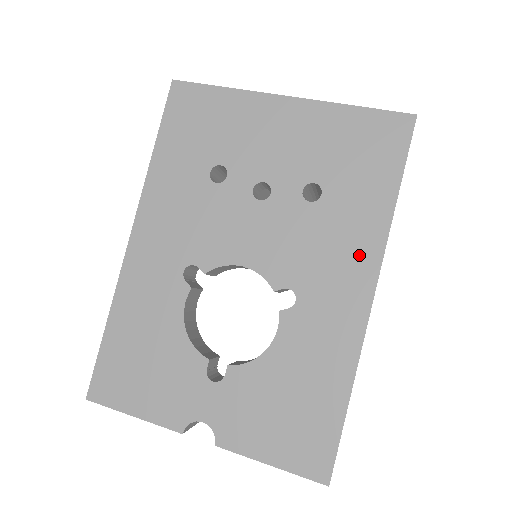
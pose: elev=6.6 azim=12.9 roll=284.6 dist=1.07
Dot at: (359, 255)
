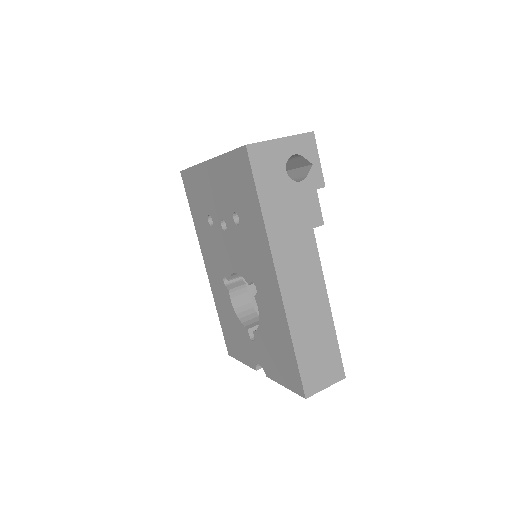
Dot at: (263, 253)
